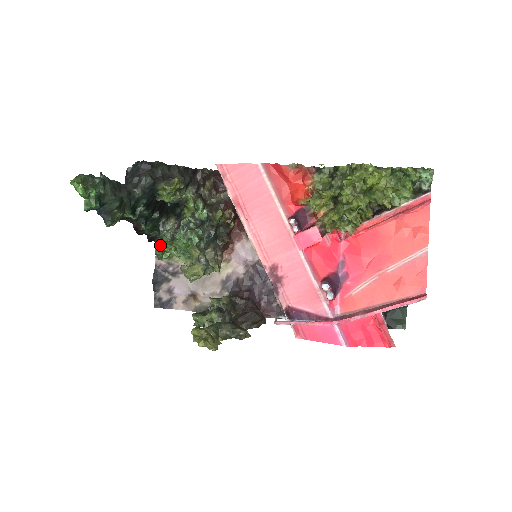
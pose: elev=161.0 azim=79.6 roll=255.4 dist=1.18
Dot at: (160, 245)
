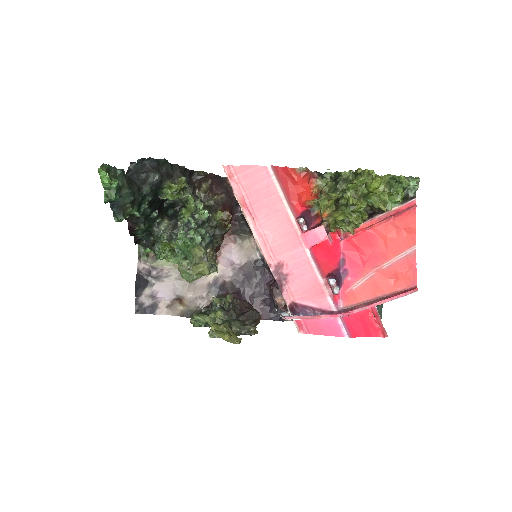
Dot at: (155, 245)
